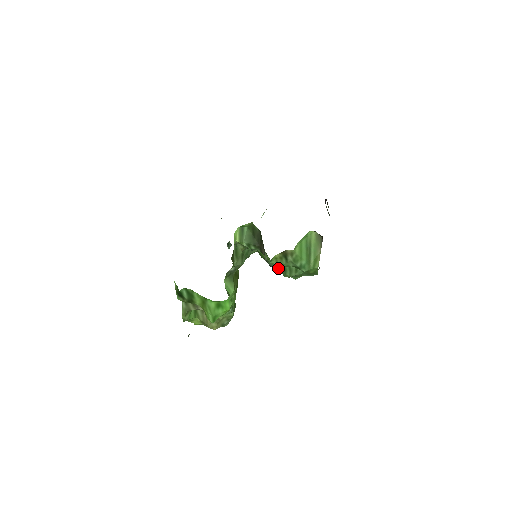
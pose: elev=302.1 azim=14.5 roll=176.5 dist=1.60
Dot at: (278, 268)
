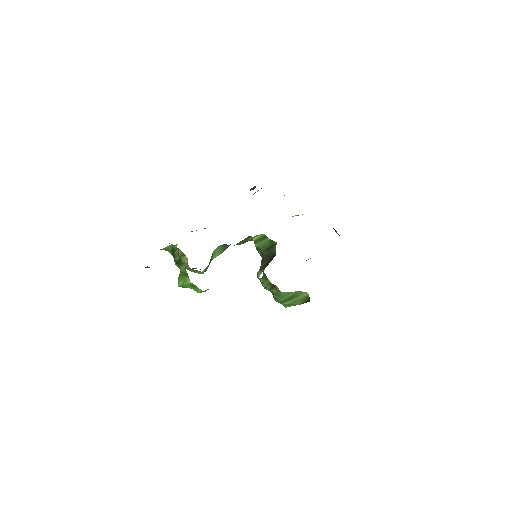
Dot at: occluded
